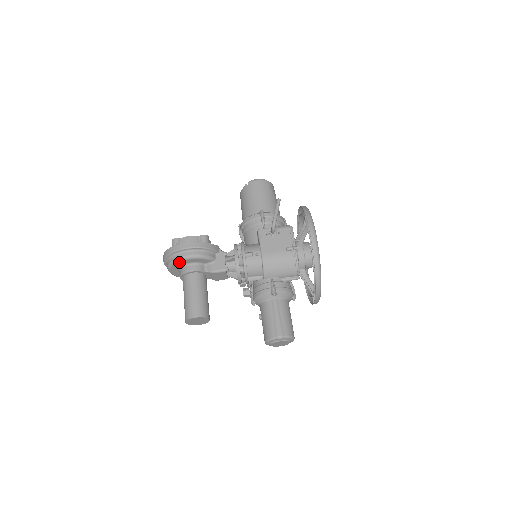
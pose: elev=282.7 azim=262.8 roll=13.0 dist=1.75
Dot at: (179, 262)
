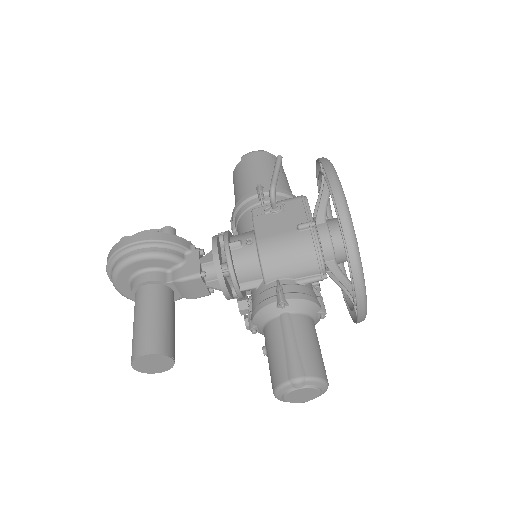
Dot at: (124, 268)
